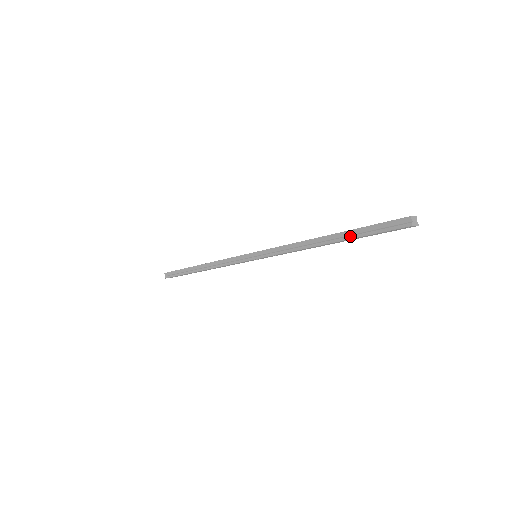
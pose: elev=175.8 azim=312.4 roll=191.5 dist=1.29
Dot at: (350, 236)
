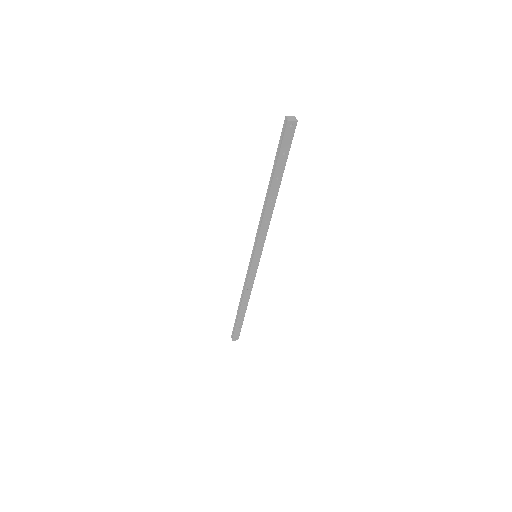
Dot at: (274, 171)
